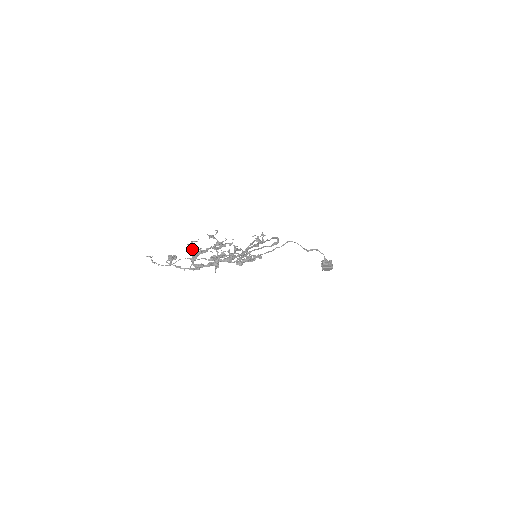
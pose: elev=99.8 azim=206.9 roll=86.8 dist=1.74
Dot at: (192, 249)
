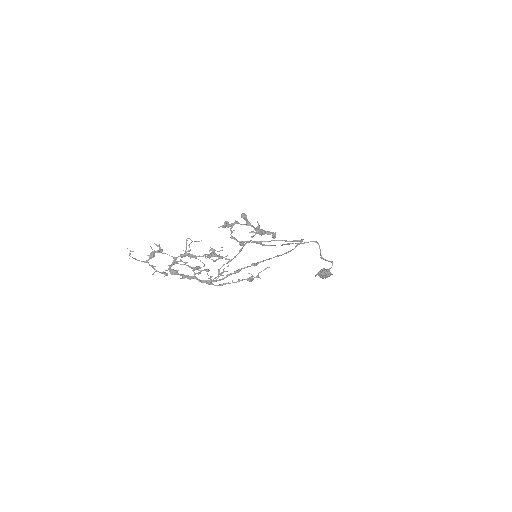
Dot at: occluded
